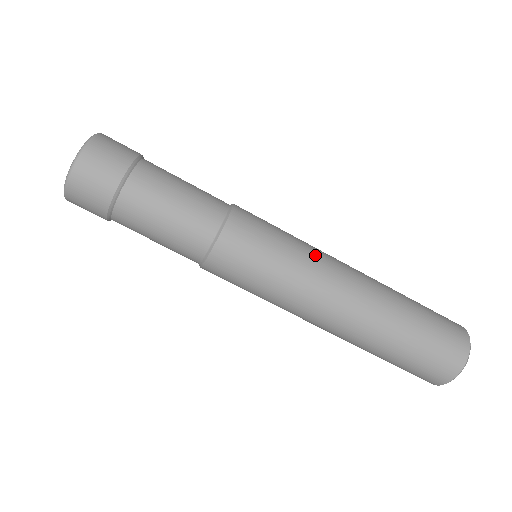
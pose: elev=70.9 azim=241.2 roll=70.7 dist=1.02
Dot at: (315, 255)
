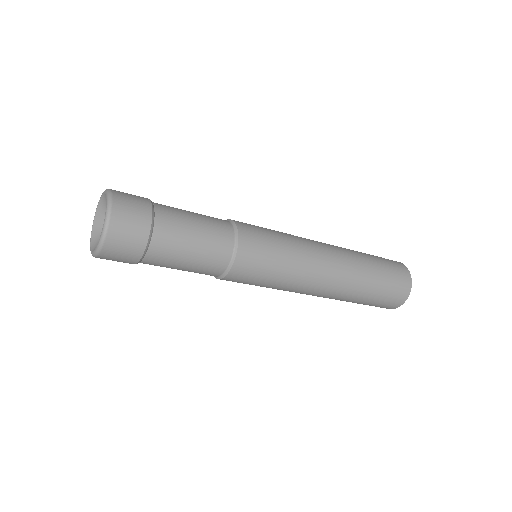
Dot at: (302, 241)
